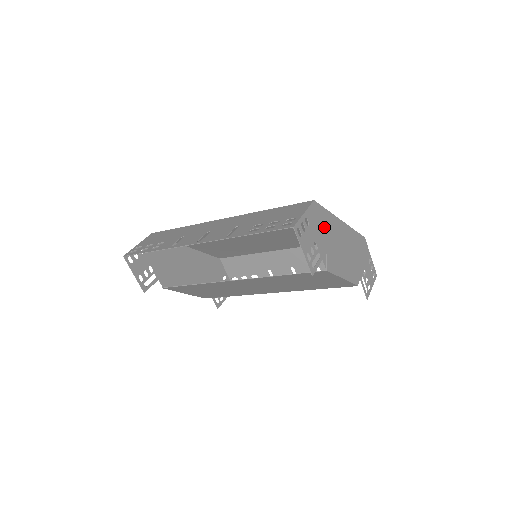
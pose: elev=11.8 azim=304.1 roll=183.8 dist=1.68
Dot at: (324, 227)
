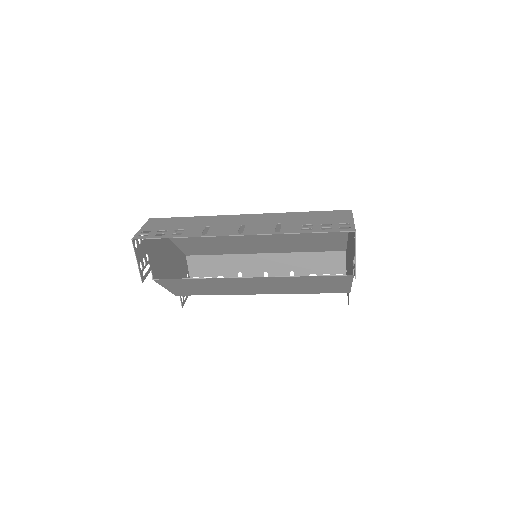
Dot at: occluded
